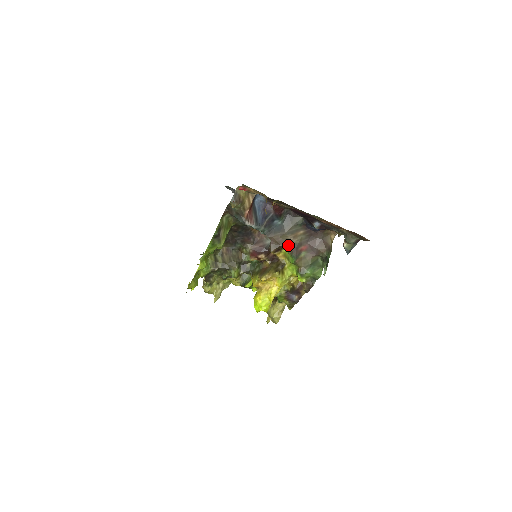
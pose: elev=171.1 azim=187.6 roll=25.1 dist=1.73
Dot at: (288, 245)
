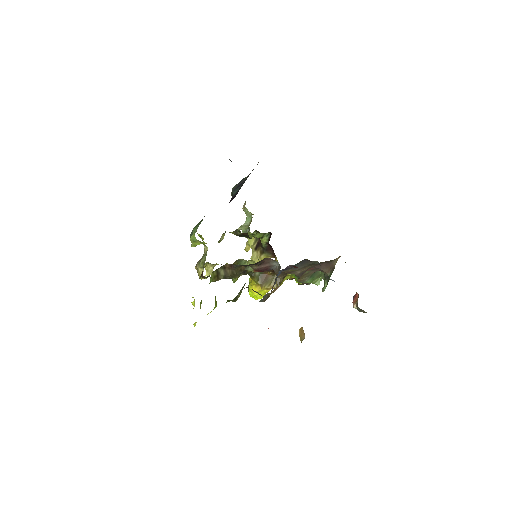
Dot at: (296, 273)
